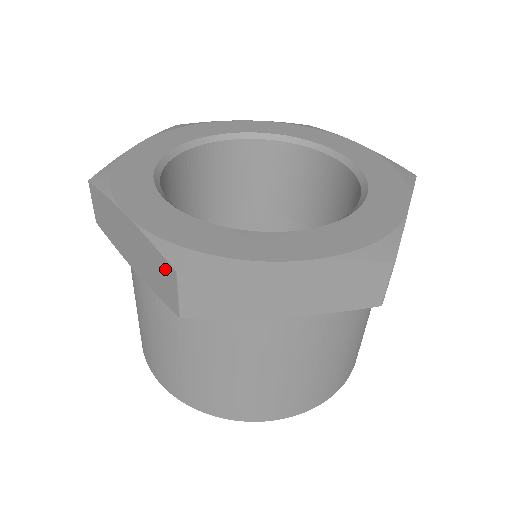
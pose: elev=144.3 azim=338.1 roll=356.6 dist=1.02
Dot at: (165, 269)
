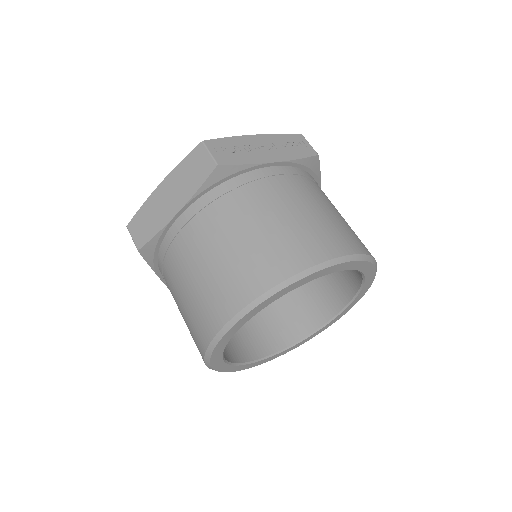
Dot at: occluded
